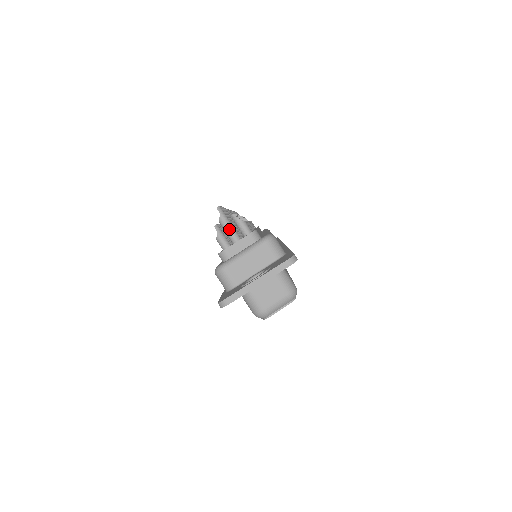
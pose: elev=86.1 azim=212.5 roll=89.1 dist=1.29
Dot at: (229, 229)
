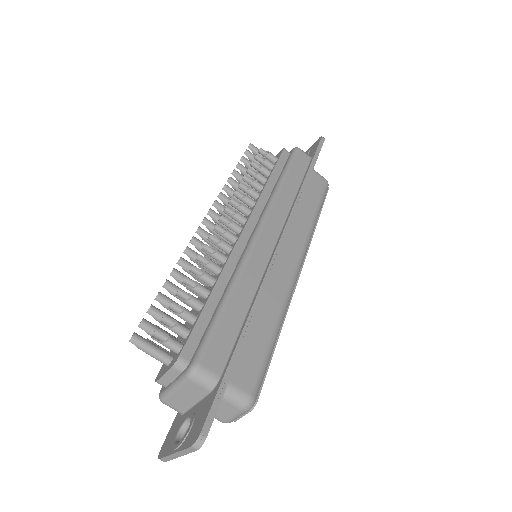
Dot at: (153, 357)
